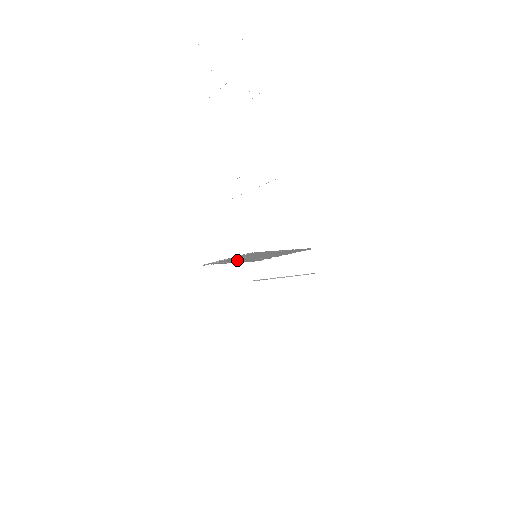
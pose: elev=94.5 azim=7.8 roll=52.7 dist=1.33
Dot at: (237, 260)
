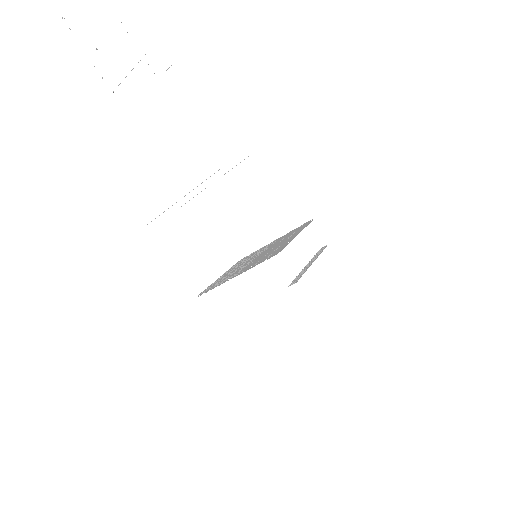
Dot at: (236, 271)
